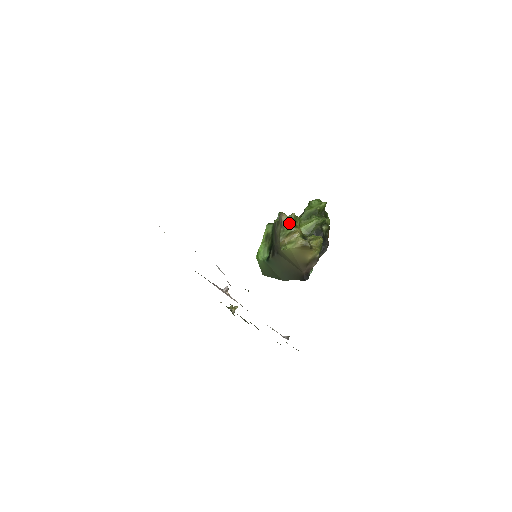
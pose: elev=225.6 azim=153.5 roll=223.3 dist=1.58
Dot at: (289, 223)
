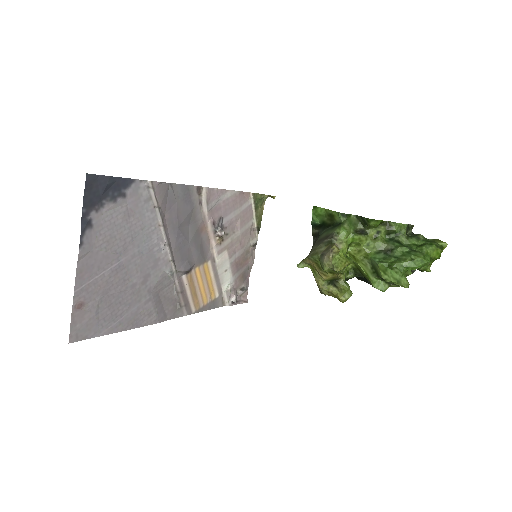
Dot at: (324, 268)
